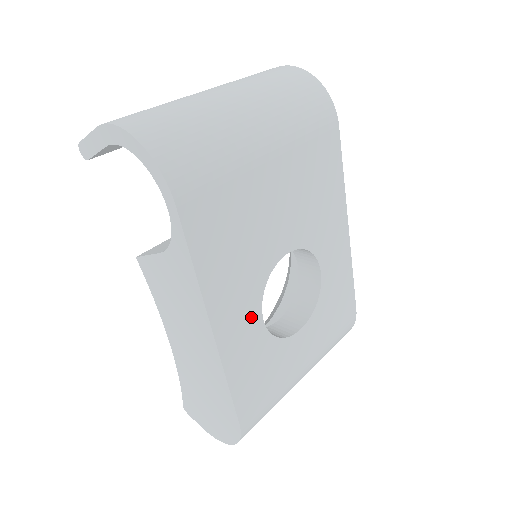
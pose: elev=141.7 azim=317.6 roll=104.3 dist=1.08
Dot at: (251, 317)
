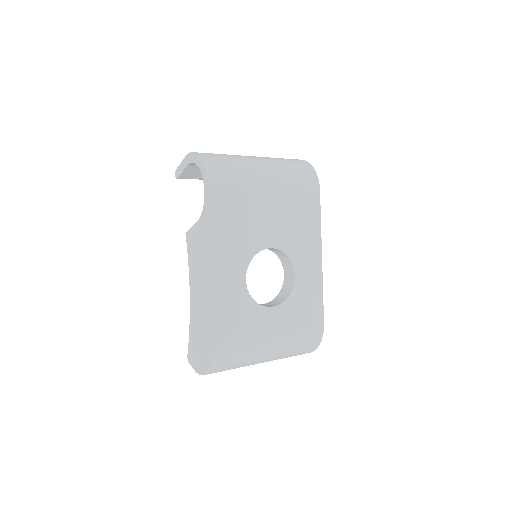
Dot at: (238, 274)
